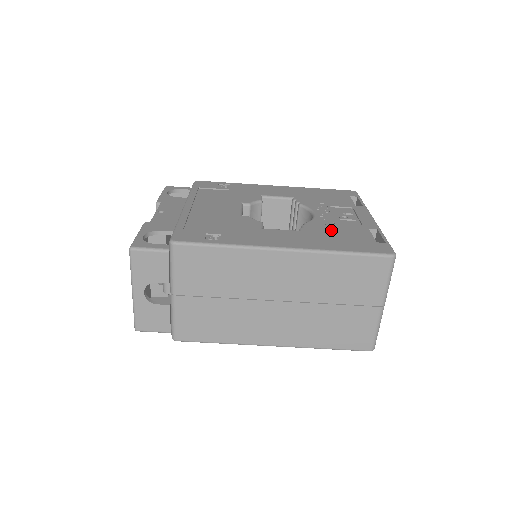
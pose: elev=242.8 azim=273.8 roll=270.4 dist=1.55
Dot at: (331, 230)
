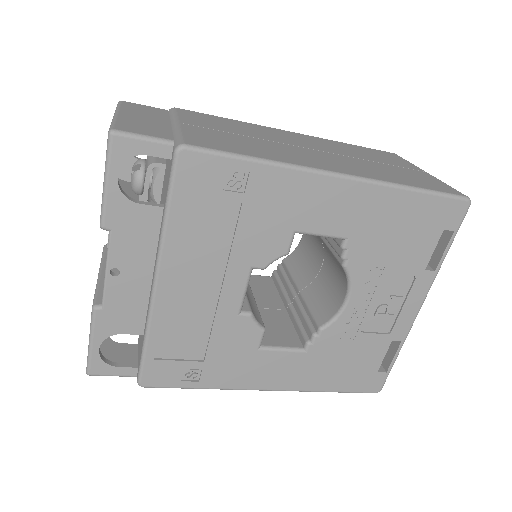
Dot at: (343, 349)
